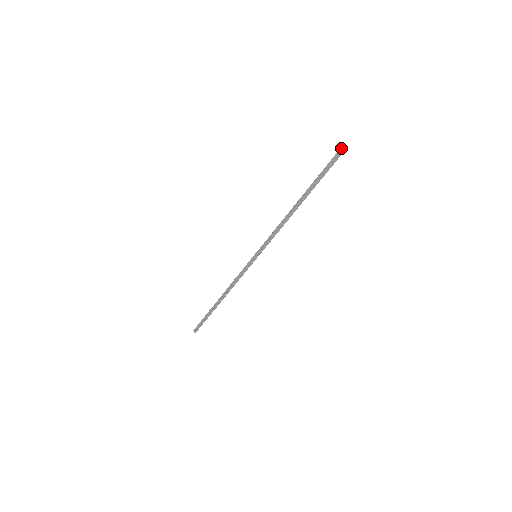
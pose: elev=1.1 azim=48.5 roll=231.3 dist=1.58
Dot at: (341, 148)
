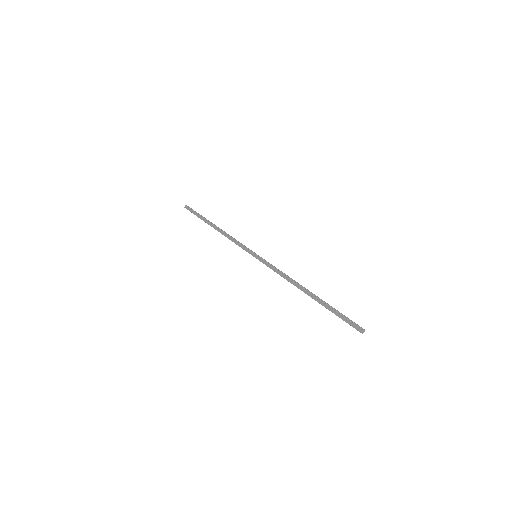
Dot at: (361, 330)
